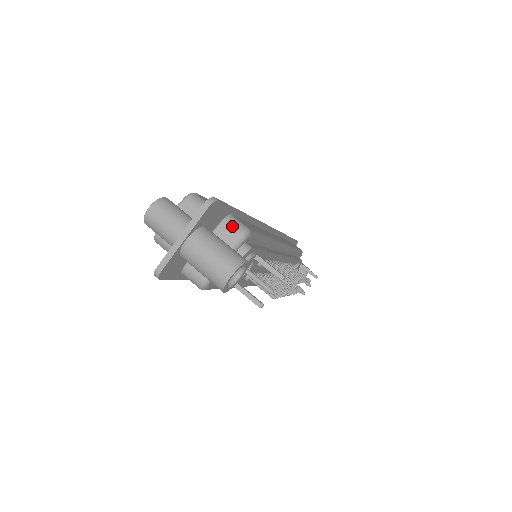
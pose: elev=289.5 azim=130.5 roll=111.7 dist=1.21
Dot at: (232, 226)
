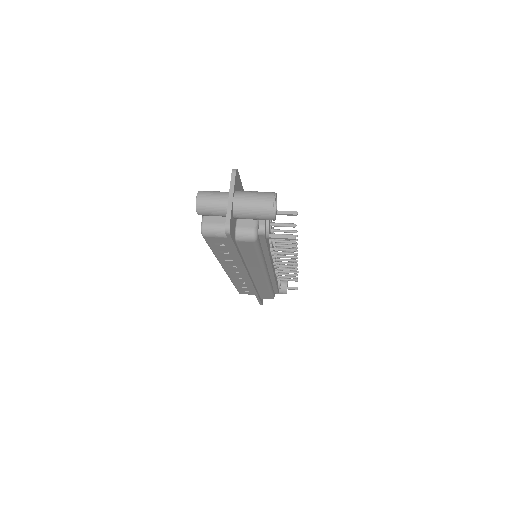
Dot at: occluded
